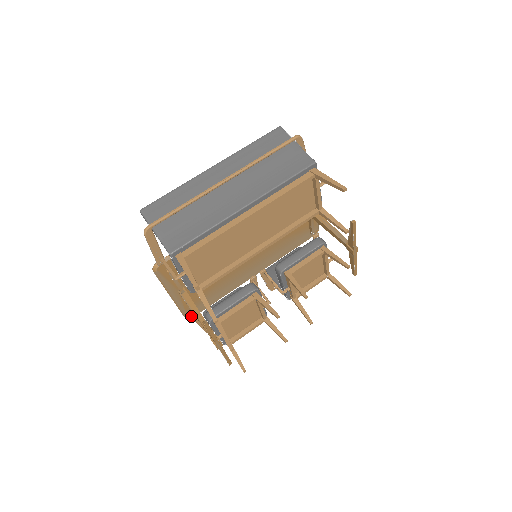
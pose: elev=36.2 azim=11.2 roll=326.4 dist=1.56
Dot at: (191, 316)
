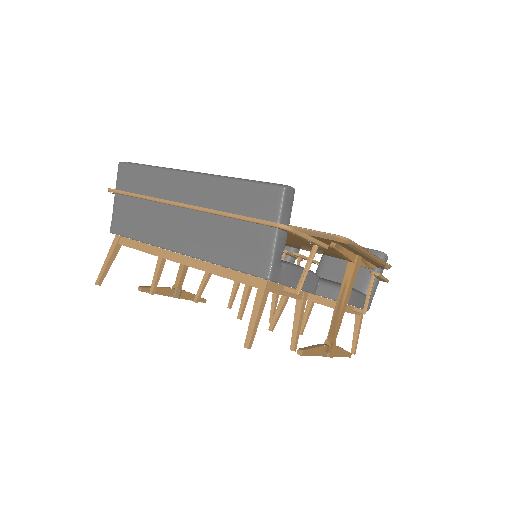
Dot at: occluded
